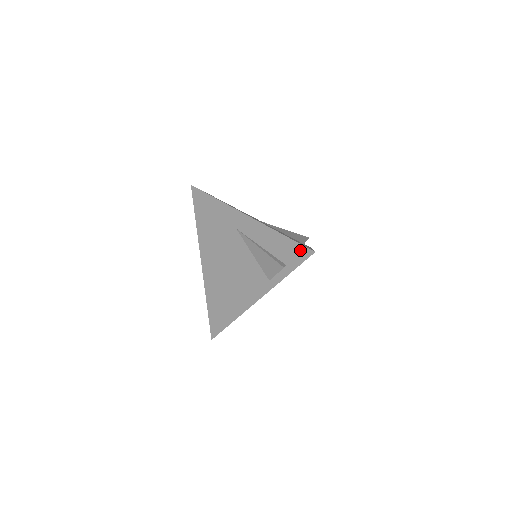
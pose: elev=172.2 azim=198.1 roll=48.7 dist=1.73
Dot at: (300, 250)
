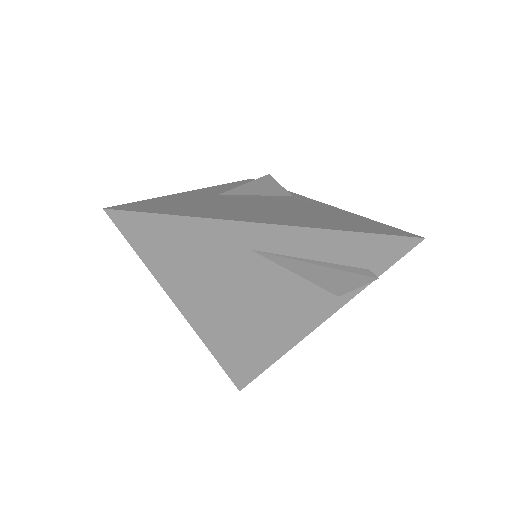
Dot at: (396, 244)
